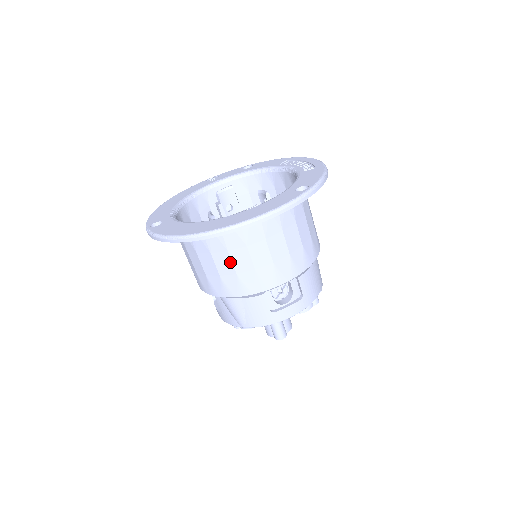
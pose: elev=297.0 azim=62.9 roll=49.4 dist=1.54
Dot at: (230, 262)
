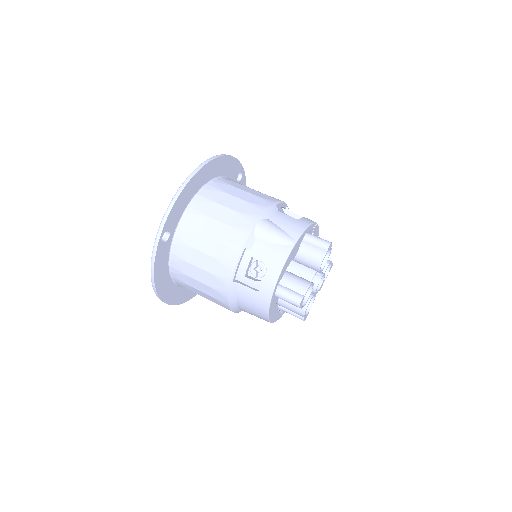
Dot at: (234, 198)
